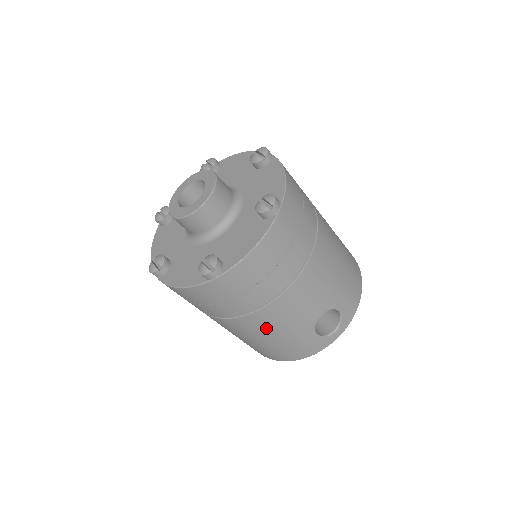
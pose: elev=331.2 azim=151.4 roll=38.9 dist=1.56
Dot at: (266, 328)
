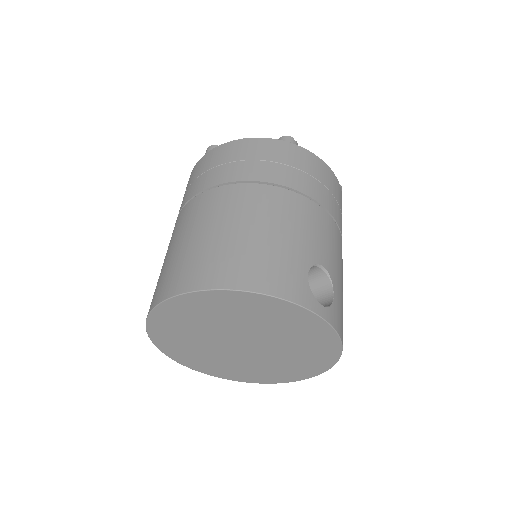
Dot at: (274, 213)
